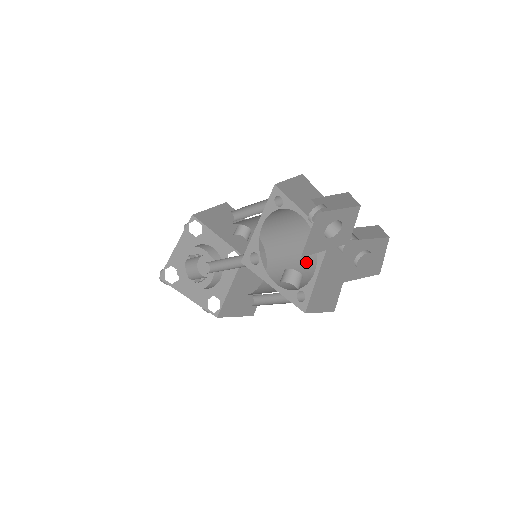
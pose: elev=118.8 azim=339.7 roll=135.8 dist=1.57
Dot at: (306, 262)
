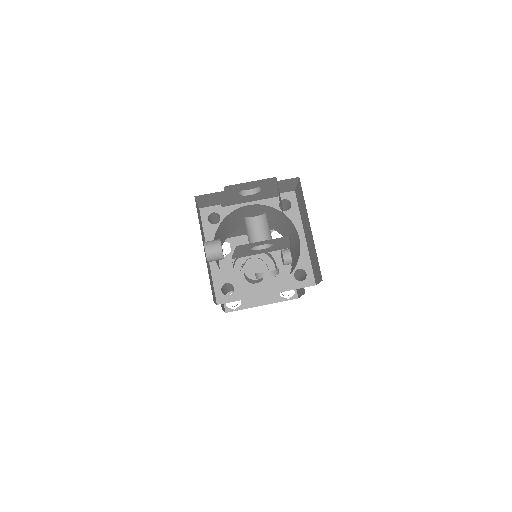
Dot at: occluded
